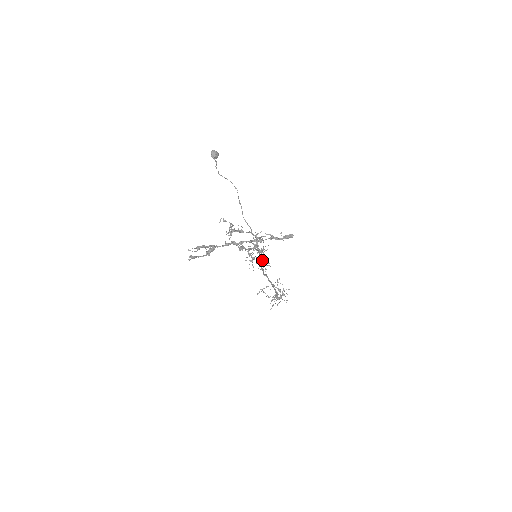
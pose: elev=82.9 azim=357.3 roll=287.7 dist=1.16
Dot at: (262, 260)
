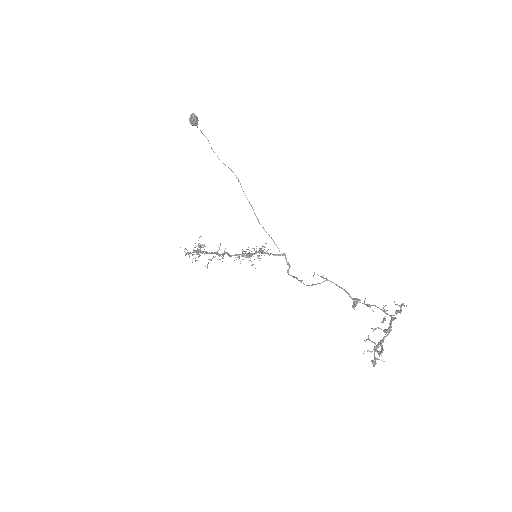
Dot at: occluded
